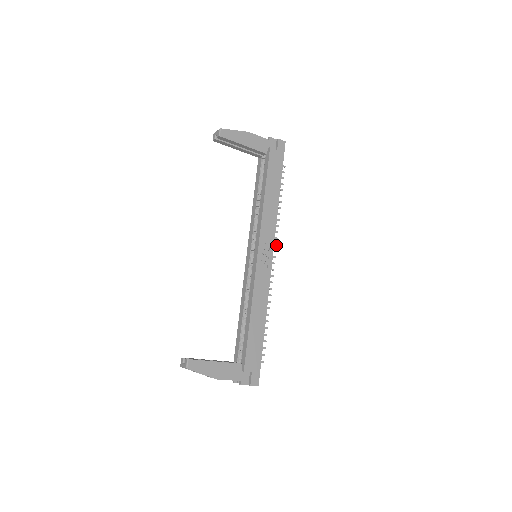
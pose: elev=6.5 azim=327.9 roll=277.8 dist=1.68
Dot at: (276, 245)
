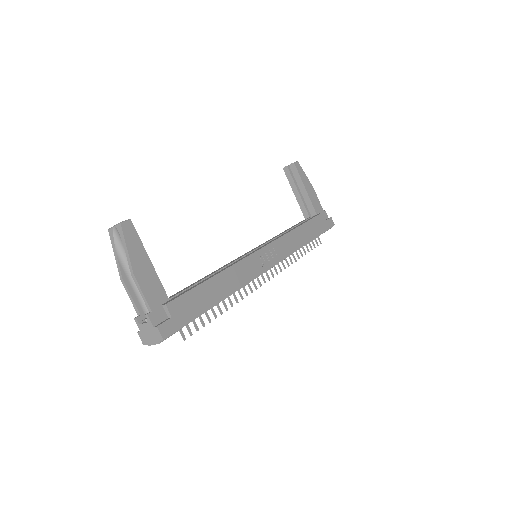
Dot at: (277, 274)
